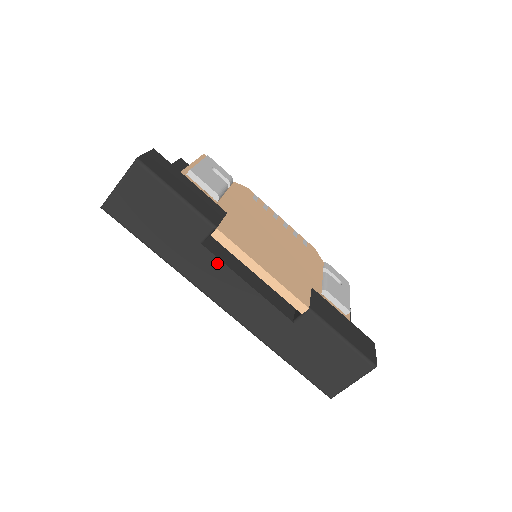
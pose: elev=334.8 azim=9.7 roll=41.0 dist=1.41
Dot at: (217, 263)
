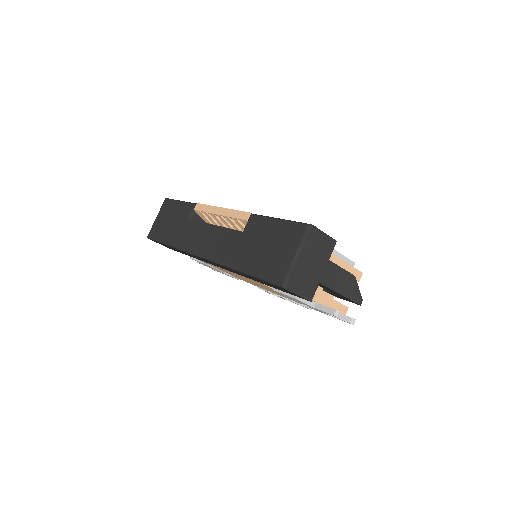
Dot at: (197, 224)
